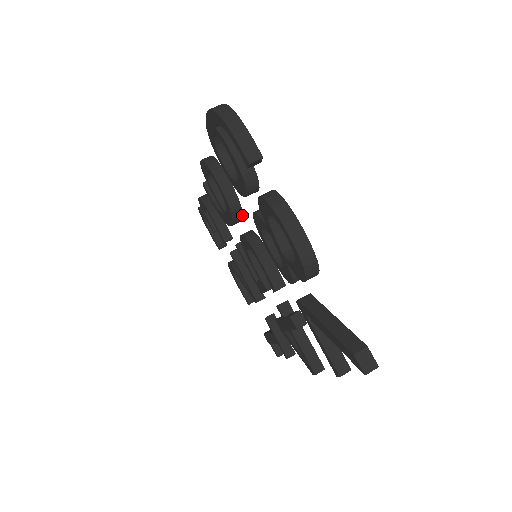
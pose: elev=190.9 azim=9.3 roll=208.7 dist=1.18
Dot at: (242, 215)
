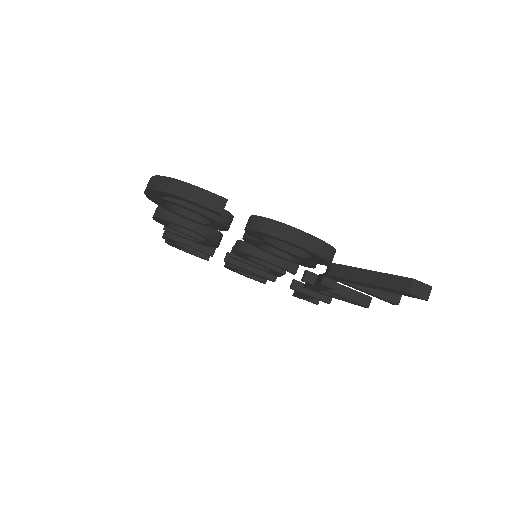
Dot at: (221, 234)
